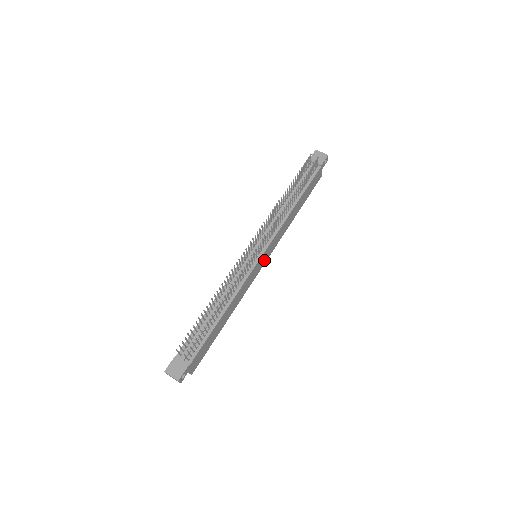
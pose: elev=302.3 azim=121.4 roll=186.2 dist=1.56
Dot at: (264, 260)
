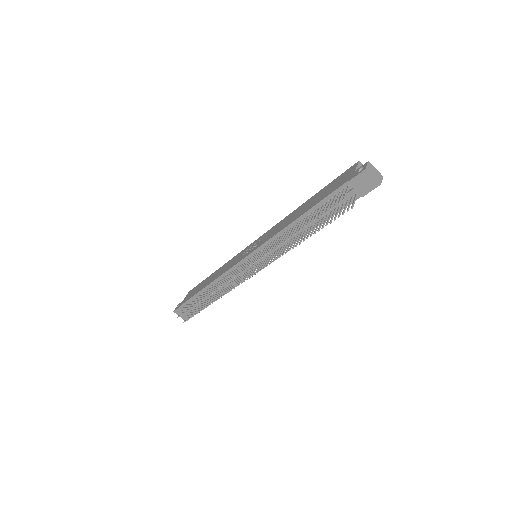
Dot at: occluded
